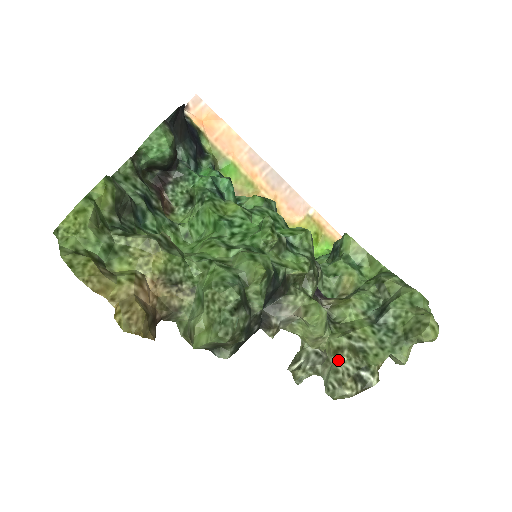
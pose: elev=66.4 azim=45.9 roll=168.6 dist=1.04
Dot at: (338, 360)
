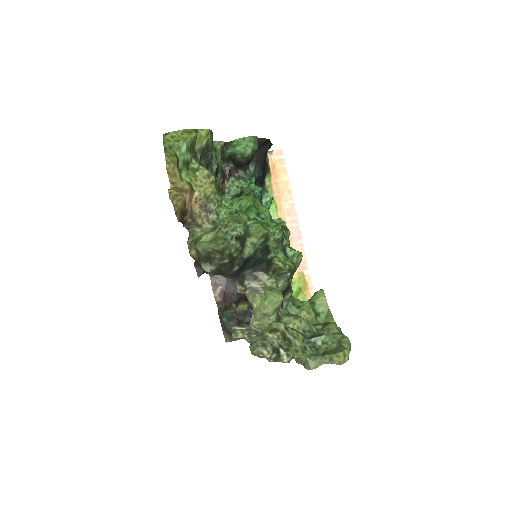
Dot at: (270, 335)
